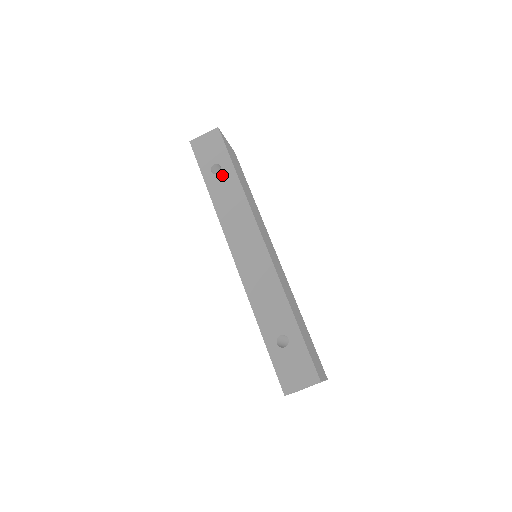
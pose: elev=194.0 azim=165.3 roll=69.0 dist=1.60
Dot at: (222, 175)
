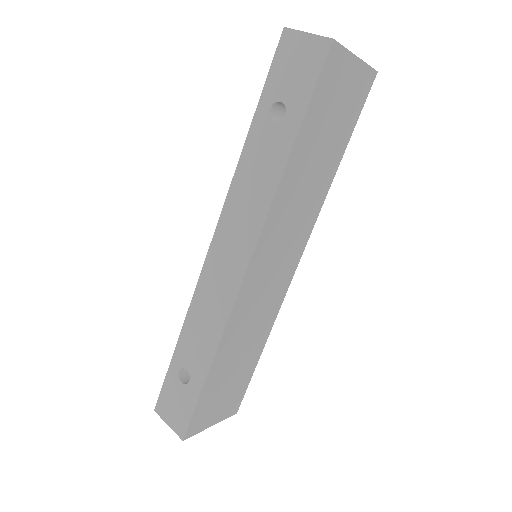
Dot at: (276, 130)
